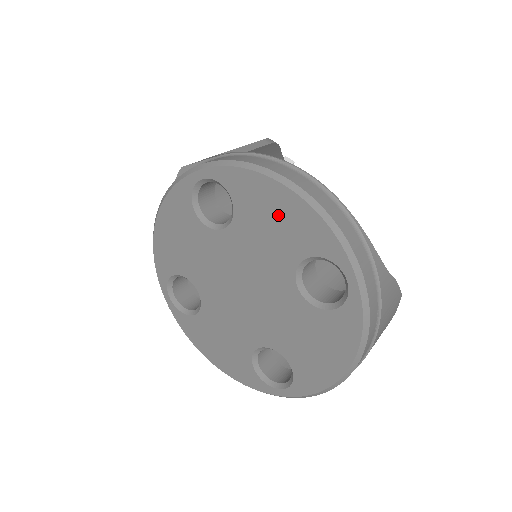
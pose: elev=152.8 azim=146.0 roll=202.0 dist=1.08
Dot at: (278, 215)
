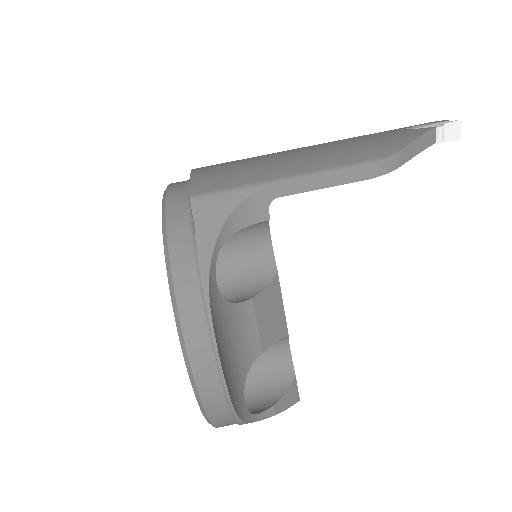
Dot at: occluded
